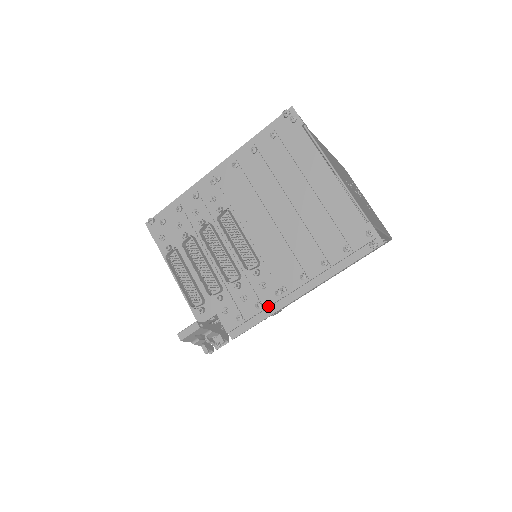
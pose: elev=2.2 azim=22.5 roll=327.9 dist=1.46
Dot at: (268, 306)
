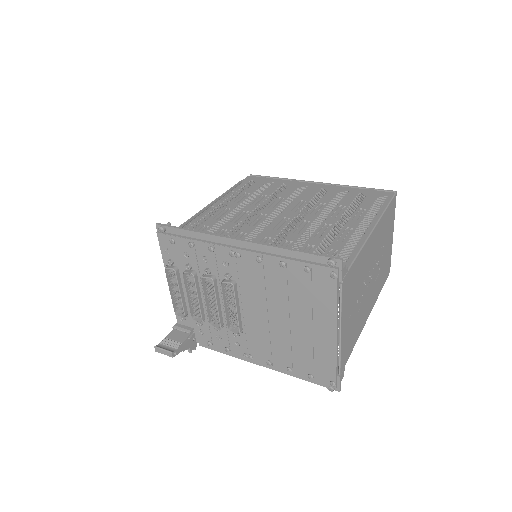
Dot at: (234, 355)
